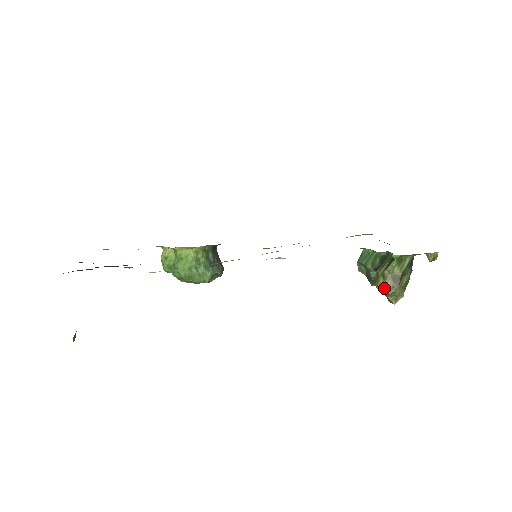
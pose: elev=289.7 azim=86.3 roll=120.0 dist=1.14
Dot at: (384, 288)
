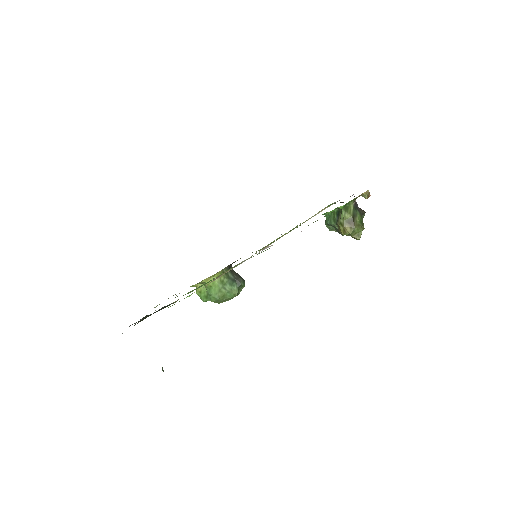
Dot at: (346, 232)
